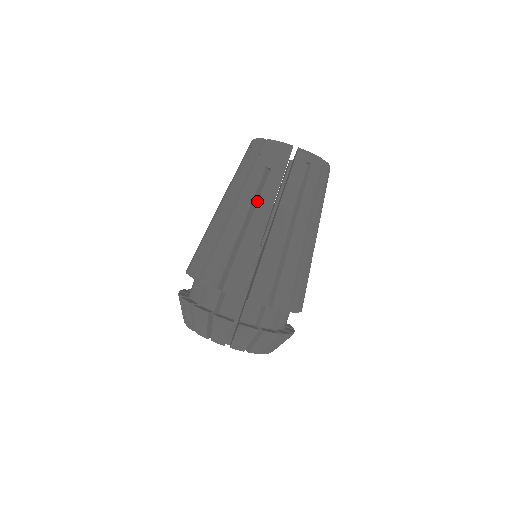
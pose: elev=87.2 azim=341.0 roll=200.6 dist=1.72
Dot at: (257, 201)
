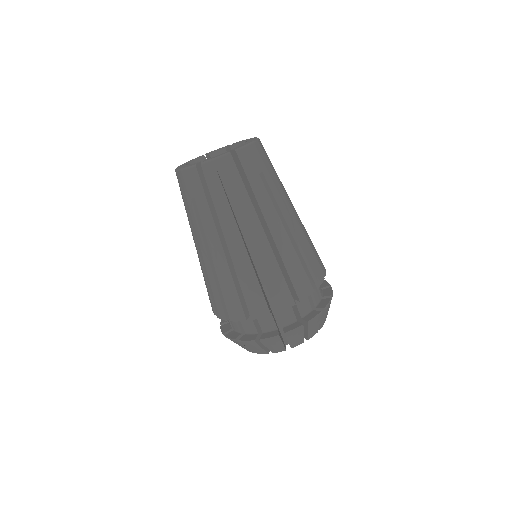
Dot at: occluded
